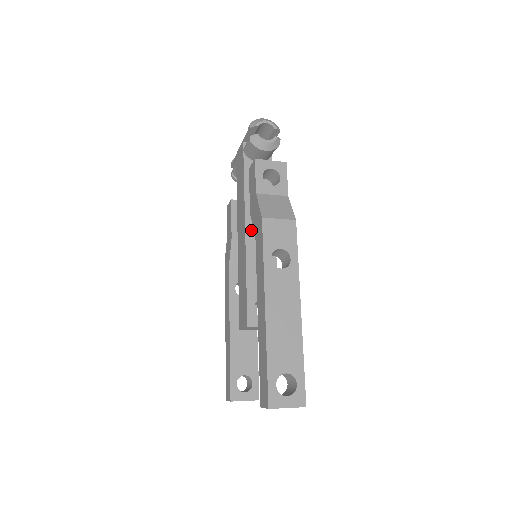
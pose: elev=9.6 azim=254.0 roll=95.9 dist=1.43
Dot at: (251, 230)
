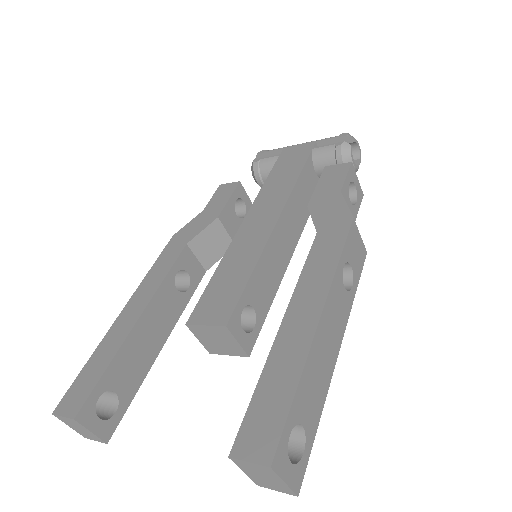
Dot at: (282, 224)
